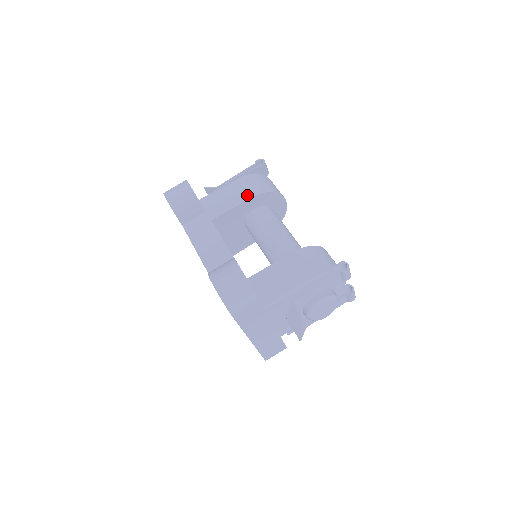
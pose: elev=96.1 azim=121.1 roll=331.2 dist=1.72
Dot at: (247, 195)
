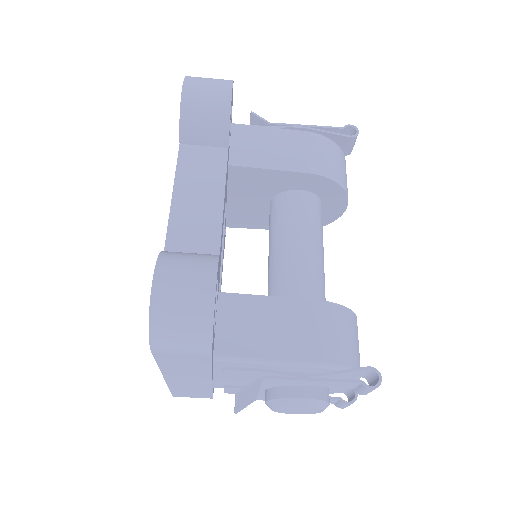
Dot at: (303, 164)
